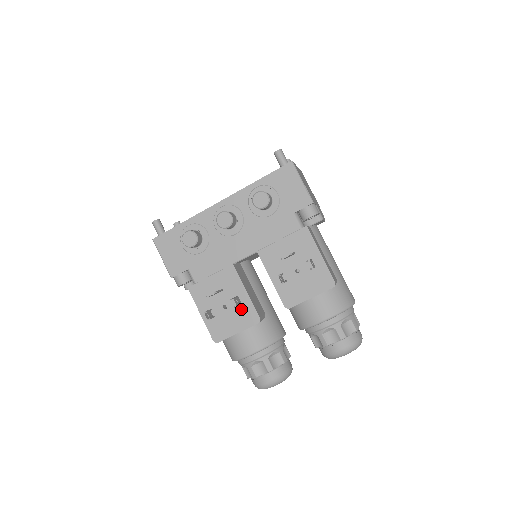
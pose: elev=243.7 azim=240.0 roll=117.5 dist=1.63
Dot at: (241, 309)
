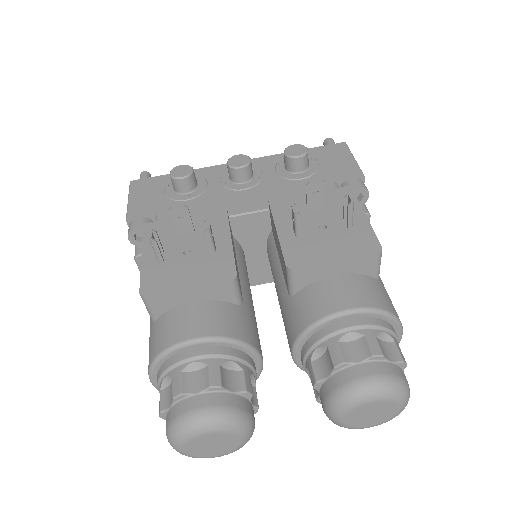
Dot at: (211, 258)
